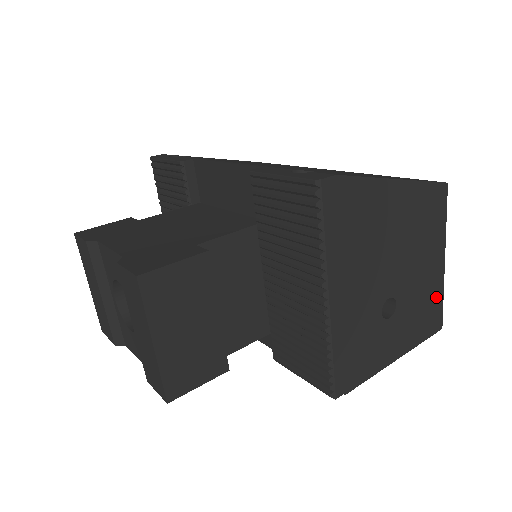
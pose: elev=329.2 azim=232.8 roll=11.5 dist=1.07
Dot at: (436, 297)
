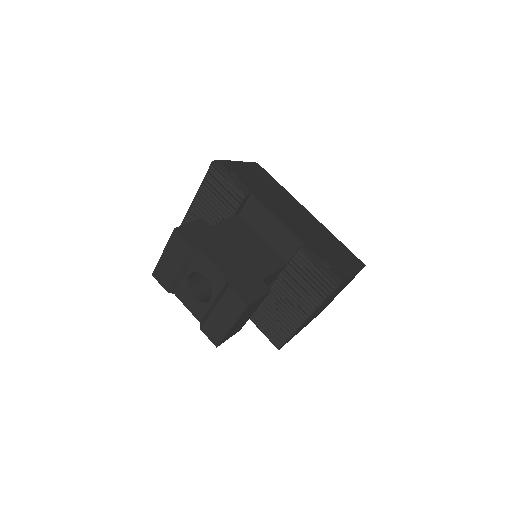
Dot at: occluded
